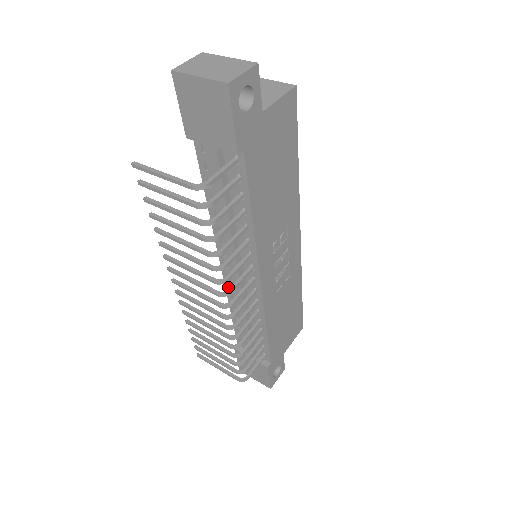
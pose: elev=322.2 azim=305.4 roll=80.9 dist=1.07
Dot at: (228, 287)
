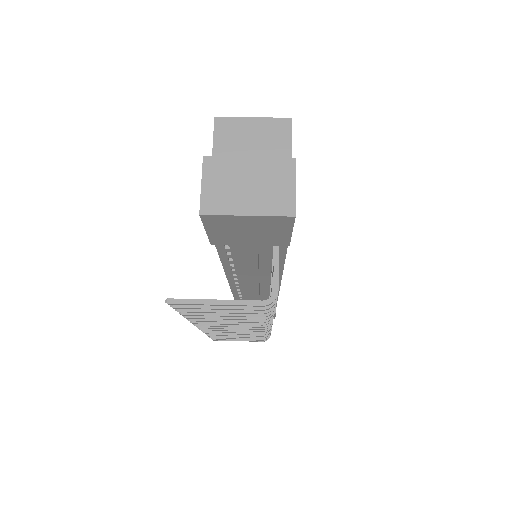
Dot at: (235, 290)
